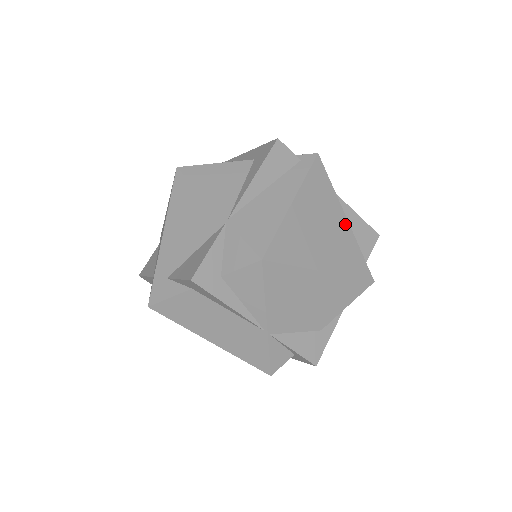
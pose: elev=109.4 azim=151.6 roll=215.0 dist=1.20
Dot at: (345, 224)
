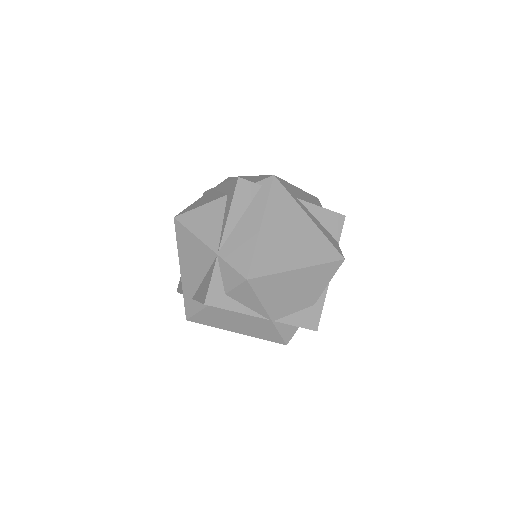
Dot at: (310, 223)
